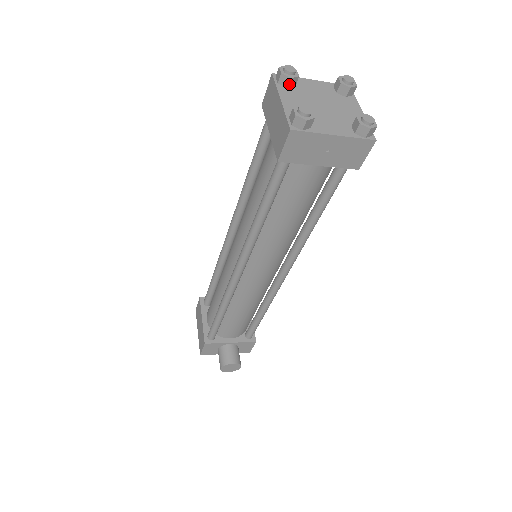
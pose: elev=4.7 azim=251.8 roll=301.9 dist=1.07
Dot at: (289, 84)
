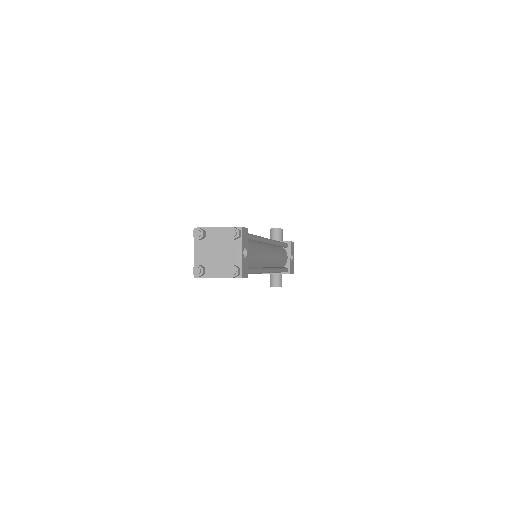
Dot at: (200, 240)
